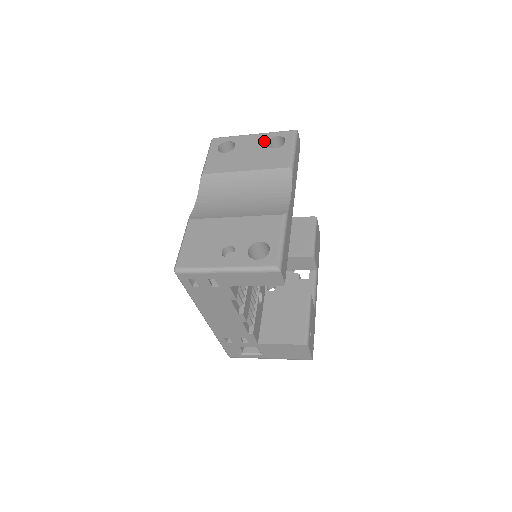
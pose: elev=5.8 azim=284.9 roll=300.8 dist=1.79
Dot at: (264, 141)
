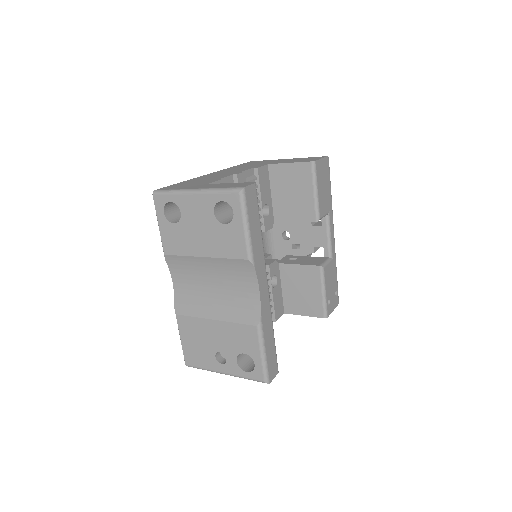
Dot at: (209, 209)
